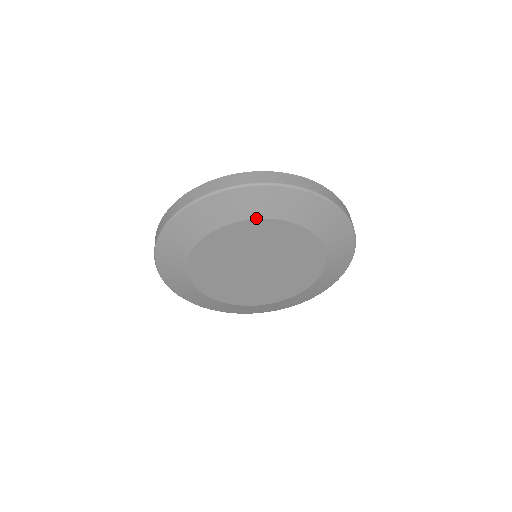
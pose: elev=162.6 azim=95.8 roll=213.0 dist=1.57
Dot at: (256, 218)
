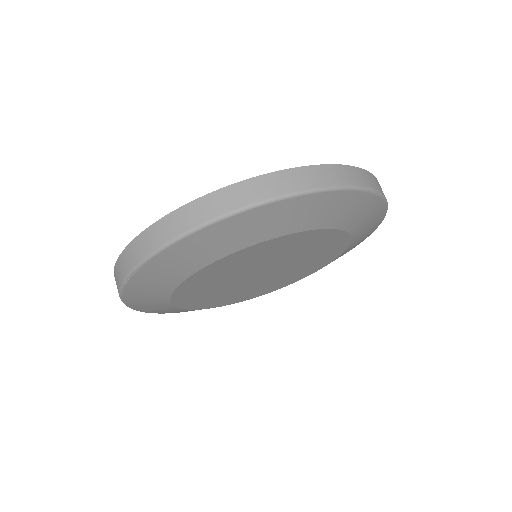
Dot at: (254, 244)
